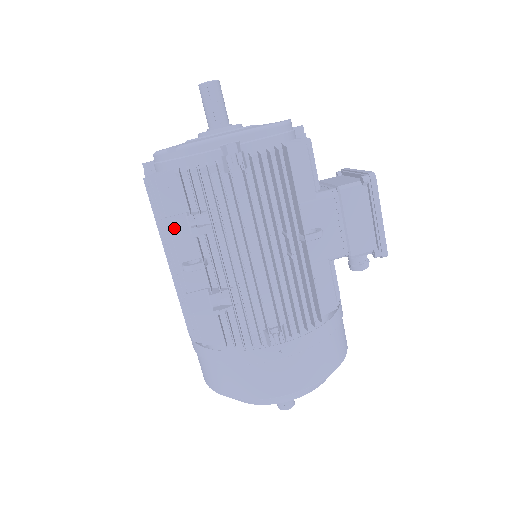
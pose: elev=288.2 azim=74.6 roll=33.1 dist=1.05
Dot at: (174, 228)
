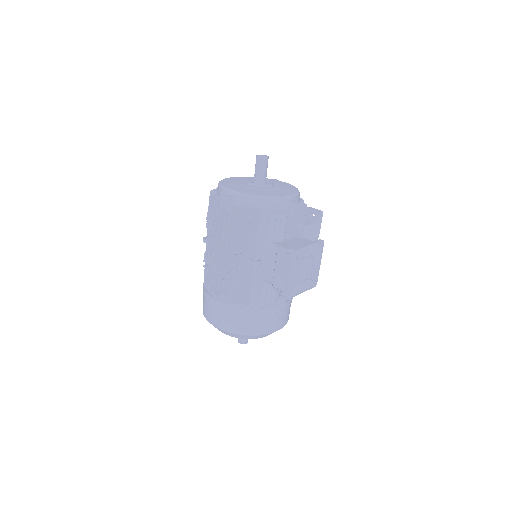
Dot at: occluded
